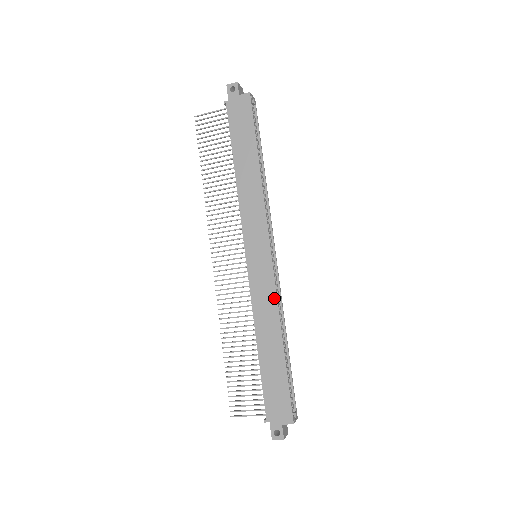
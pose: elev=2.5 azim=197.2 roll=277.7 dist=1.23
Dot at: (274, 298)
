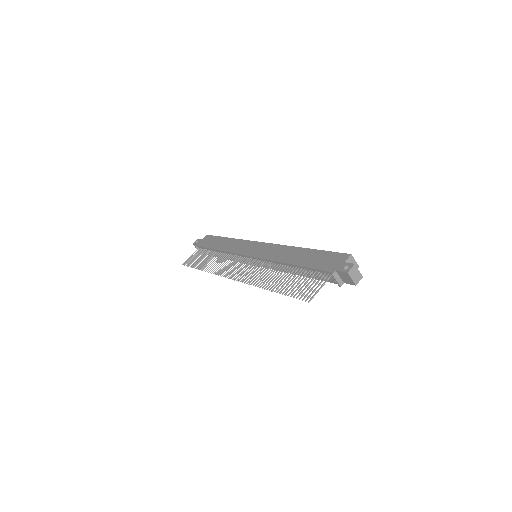
Dot at: (279, 246)
